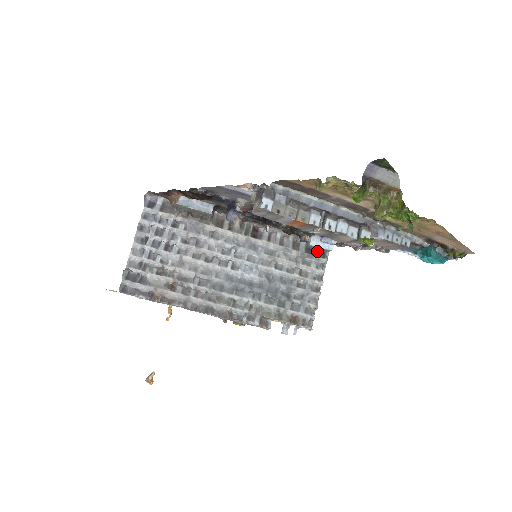
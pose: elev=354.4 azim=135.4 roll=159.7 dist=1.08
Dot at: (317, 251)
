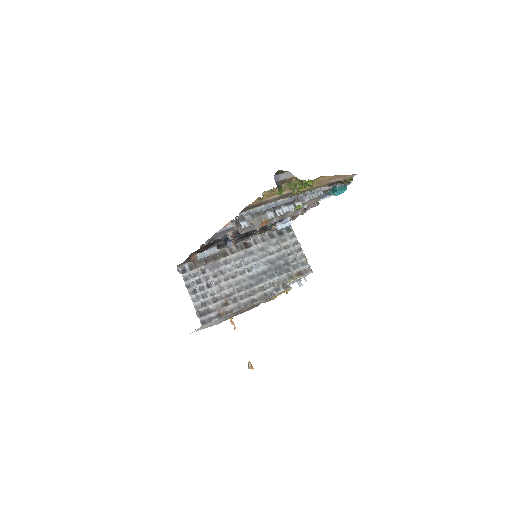
Dot at: (285, 231)
